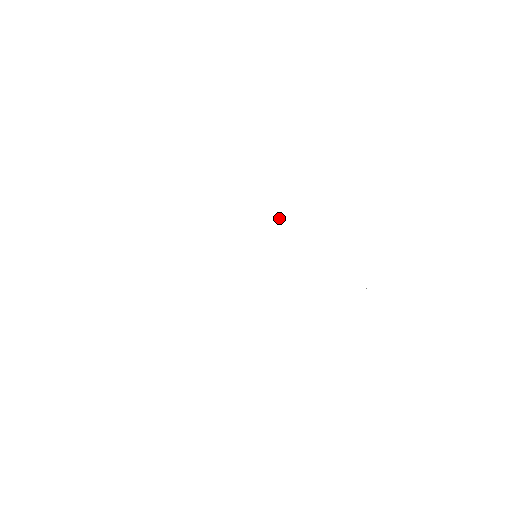
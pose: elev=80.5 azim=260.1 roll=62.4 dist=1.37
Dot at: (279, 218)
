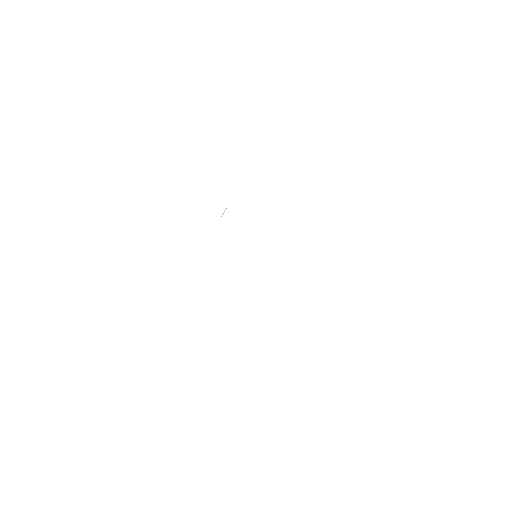
Dot at: occluded
